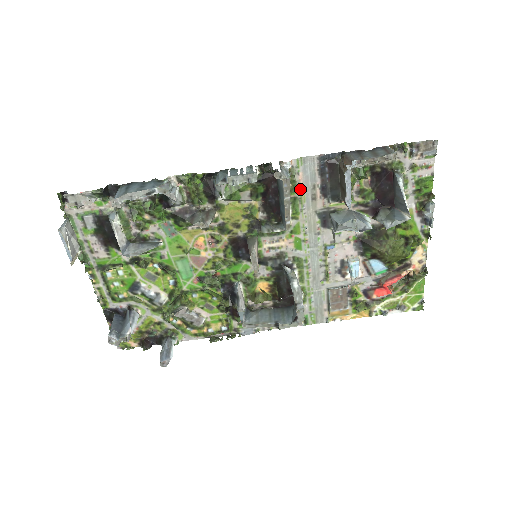
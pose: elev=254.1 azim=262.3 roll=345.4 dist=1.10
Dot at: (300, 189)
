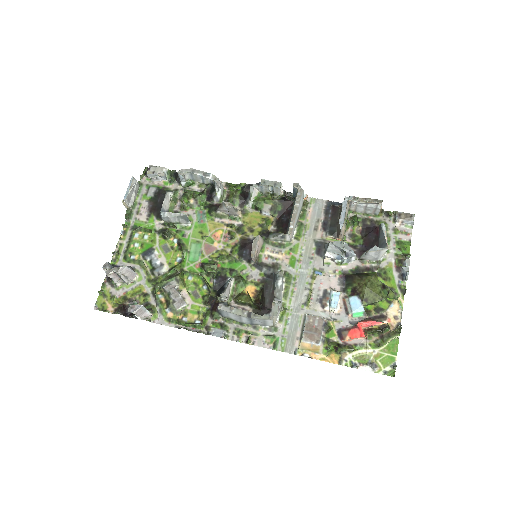
Dot at: (307, 219)
